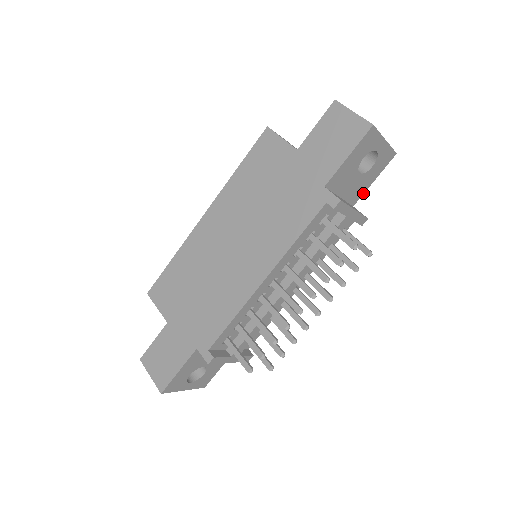
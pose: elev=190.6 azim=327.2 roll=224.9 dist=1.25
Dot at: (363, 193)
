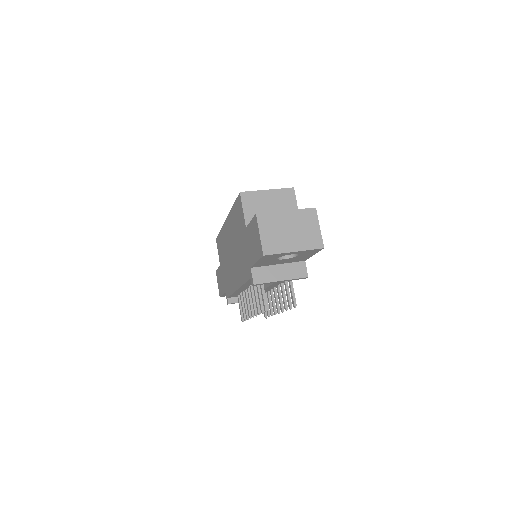
Dot at: (308, 258)
